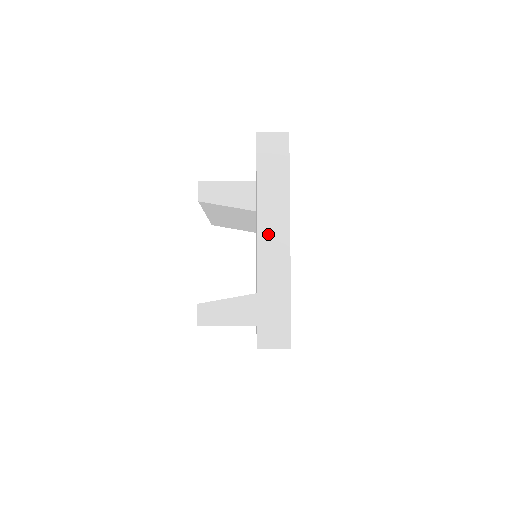
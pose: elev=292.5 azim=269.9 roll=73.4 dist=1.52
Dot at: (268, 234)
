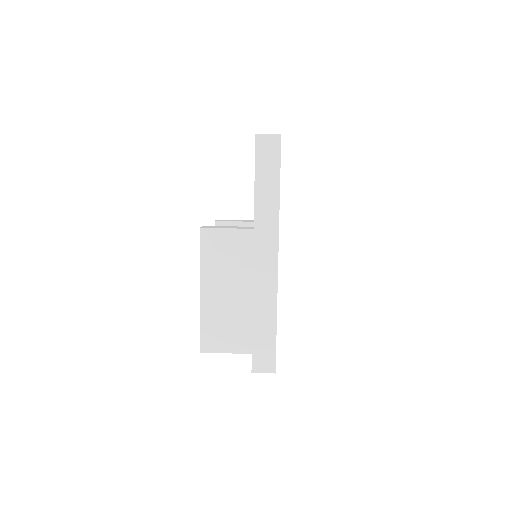
Dot at: occluded
